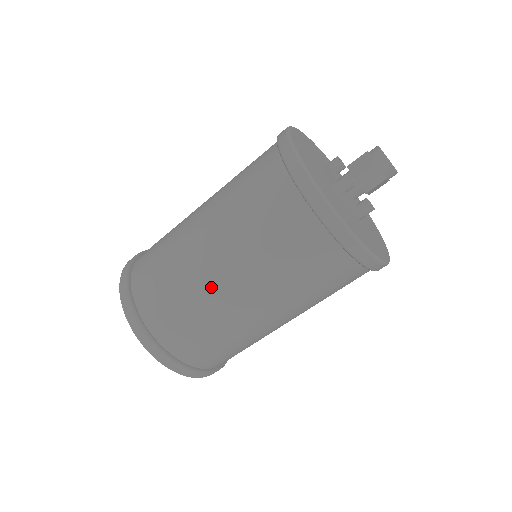
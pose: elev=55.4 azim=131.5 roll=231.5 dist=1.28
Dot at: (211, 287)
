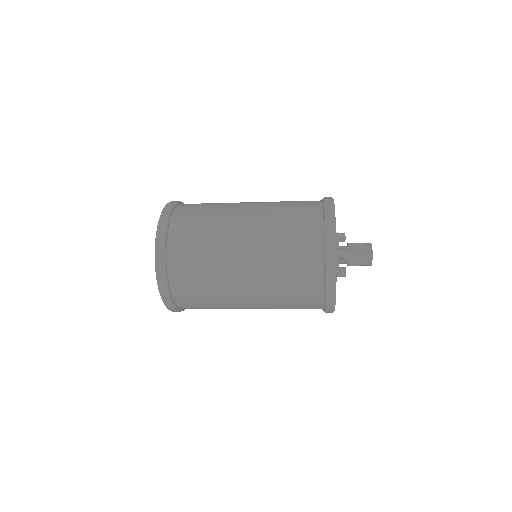
Dot at: (231, 262)
